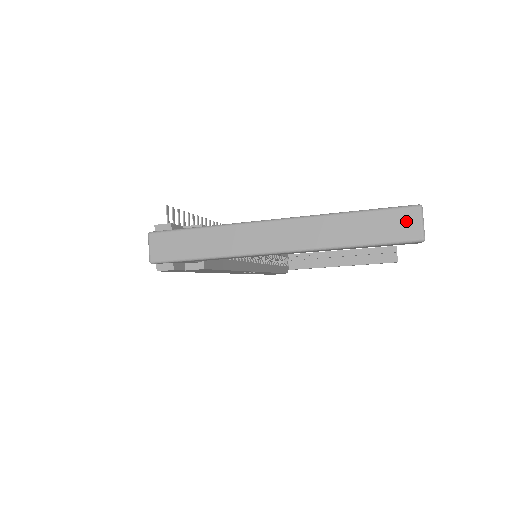
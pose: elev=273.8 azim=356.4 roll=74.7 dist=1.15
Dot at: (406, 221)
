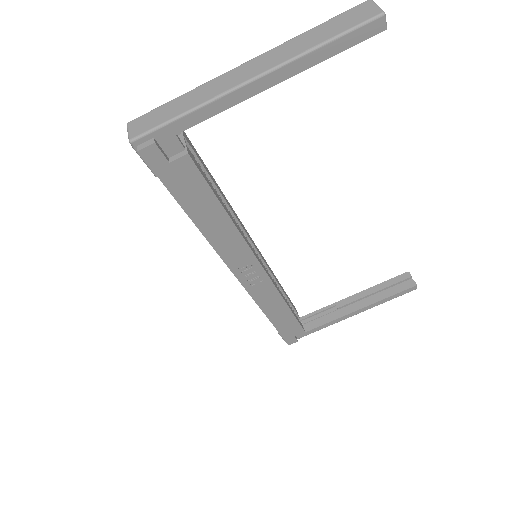
Dot at: (362, 10)
